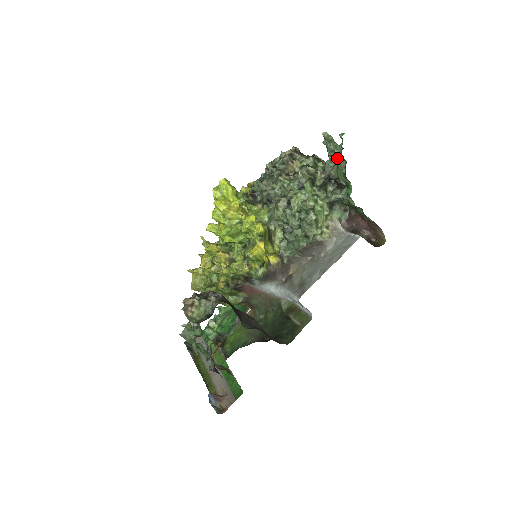
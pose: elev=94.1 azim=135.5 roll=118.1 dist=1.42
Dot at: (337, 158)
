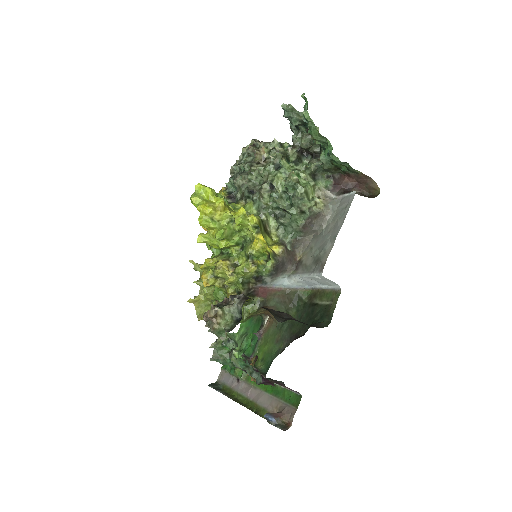
Dot at: (307, 118)
